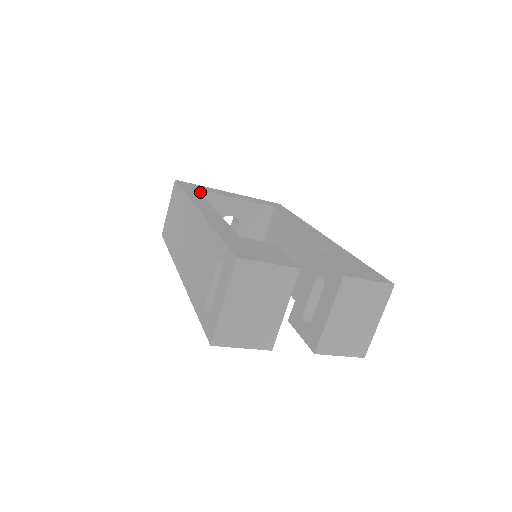
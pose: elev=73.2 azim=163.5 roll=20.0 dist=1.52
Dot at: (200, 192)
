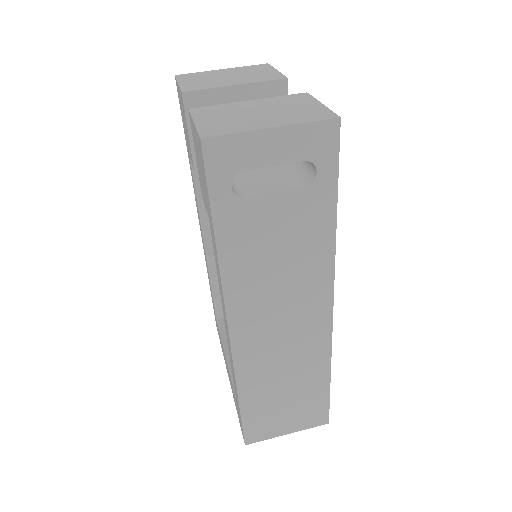
Dot at: occluded
